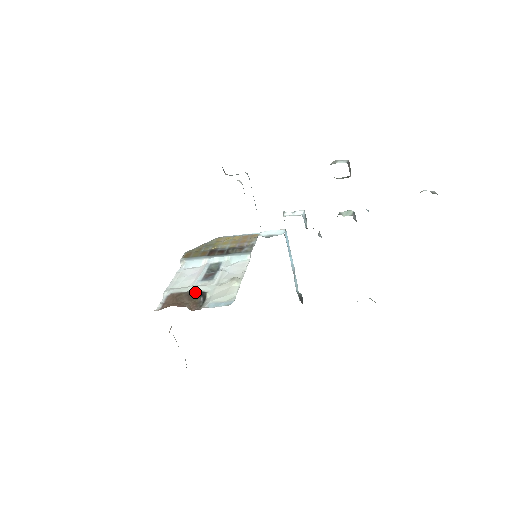
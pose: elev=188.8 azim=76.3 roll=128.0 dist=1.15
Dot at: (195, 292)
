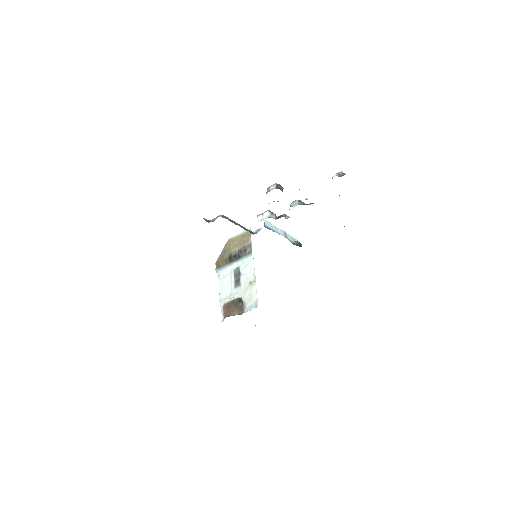
Dot at: (235, 300)
